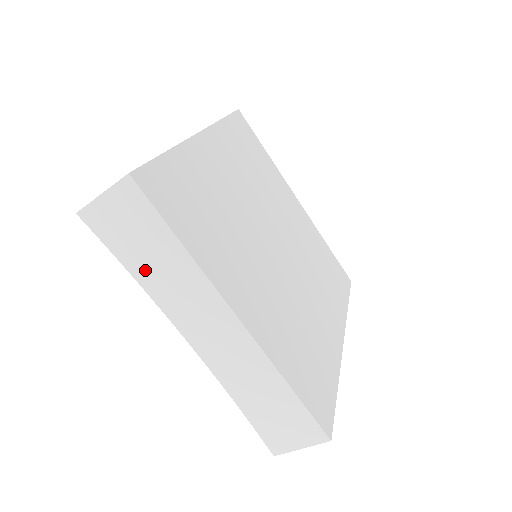
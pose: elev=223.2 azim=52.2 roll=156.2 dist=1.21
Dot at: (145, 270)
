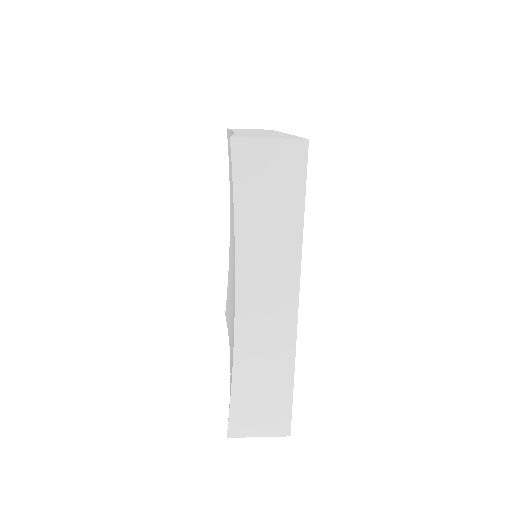
Dot at: occluded
